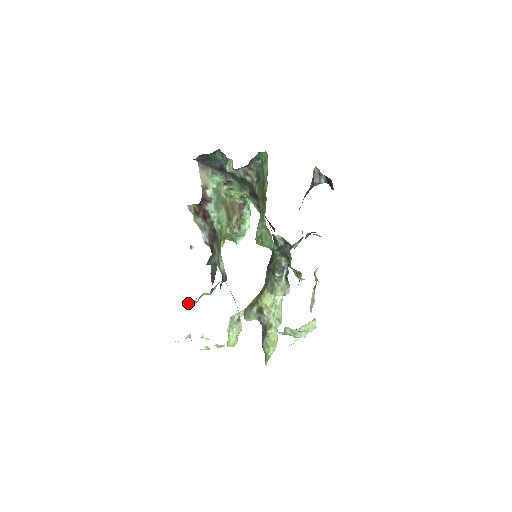
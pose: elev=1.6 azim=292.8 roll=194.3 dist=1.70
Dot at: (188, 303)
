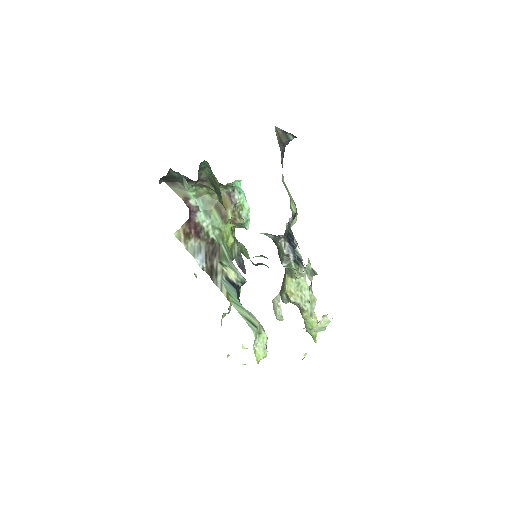
Dot at: occluded
